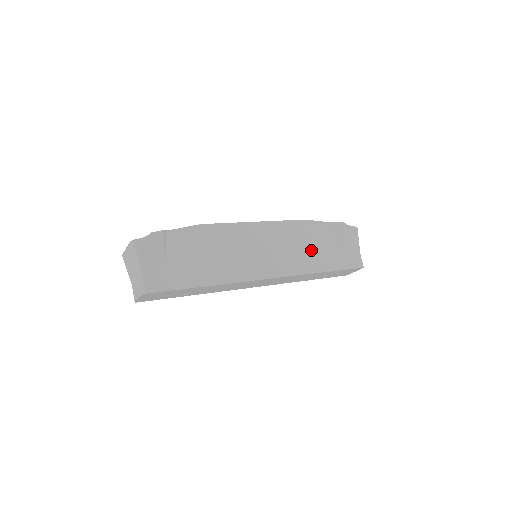
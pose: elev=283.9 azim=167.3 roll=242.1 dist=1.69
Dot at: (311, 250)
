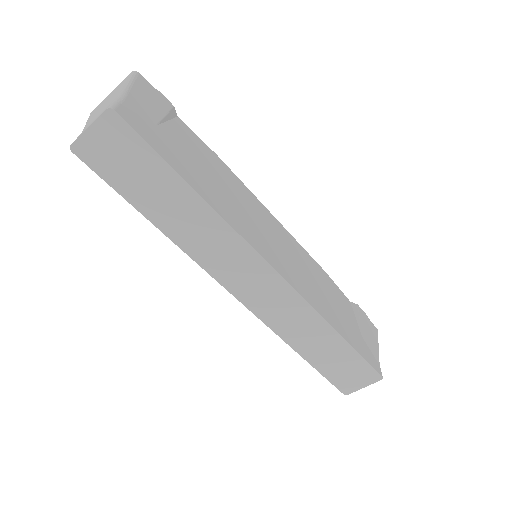
Dot at: (327, 299)
